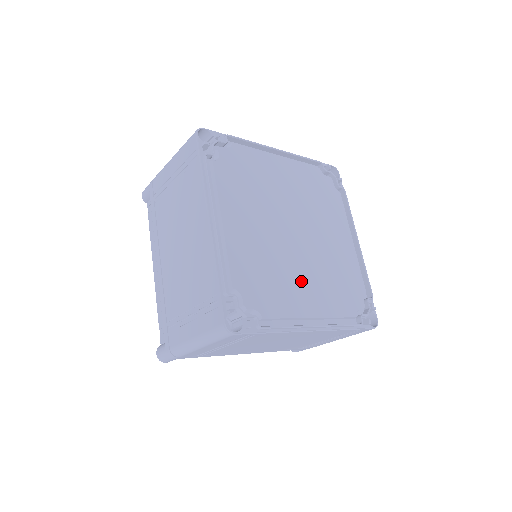
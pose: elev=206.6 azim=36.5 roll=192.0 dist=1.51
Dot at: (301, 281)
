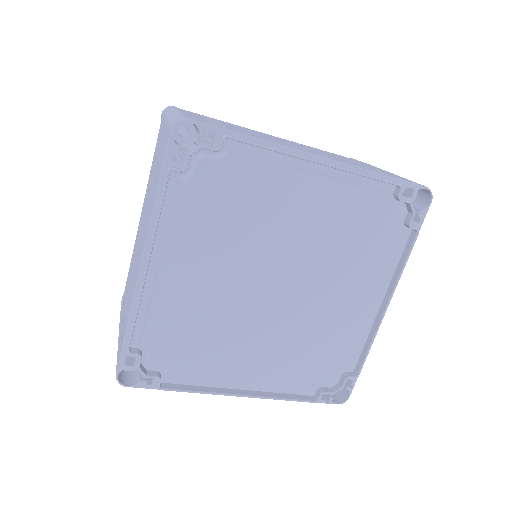
Dot at: (250, 348)
